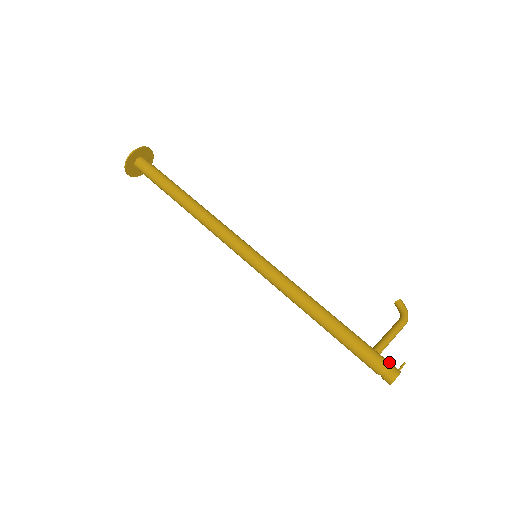
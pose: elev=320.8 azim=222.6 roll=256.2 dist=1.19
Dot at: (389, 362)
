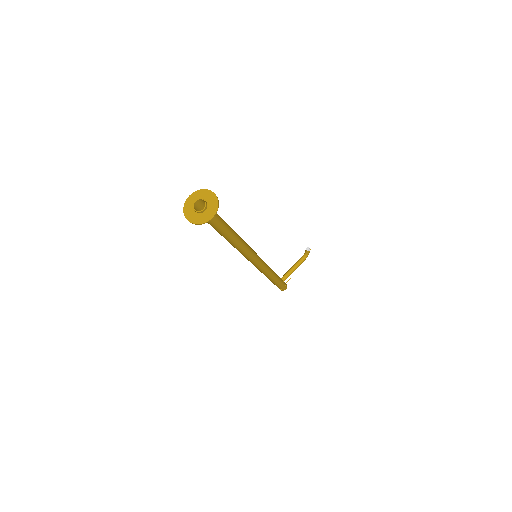
Dot at: (285, 285)
